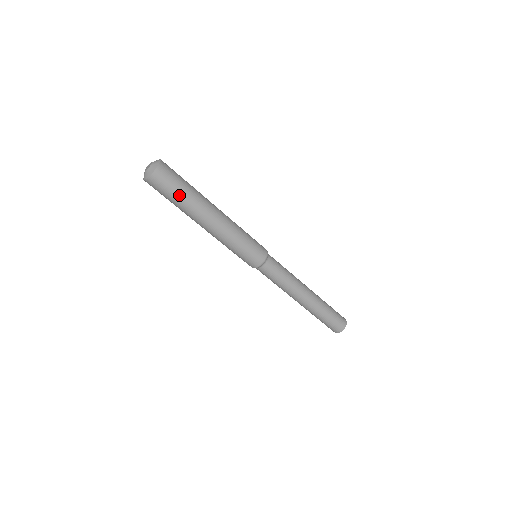
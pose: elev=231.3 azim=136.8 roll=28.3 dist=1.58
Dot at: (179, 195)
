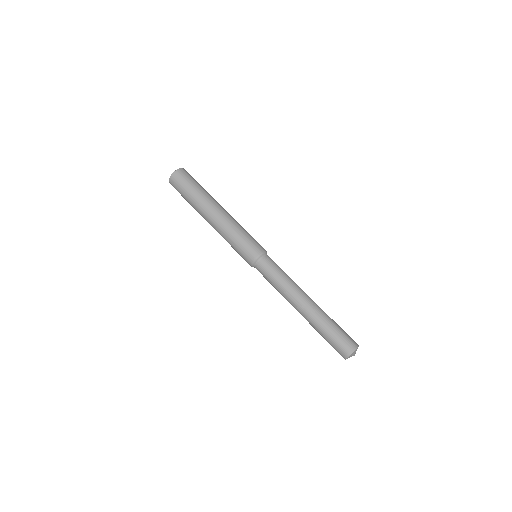
Dot at: (187, 194)
